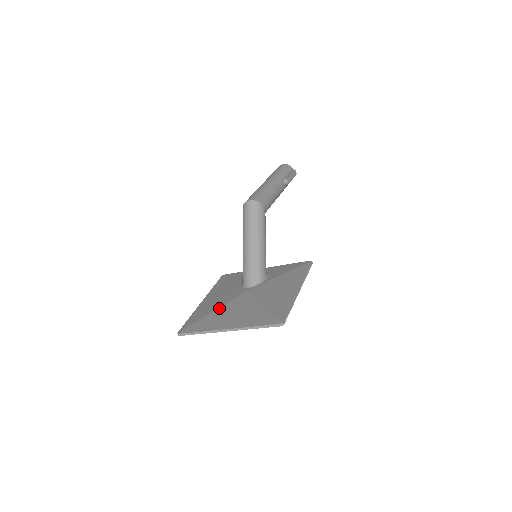
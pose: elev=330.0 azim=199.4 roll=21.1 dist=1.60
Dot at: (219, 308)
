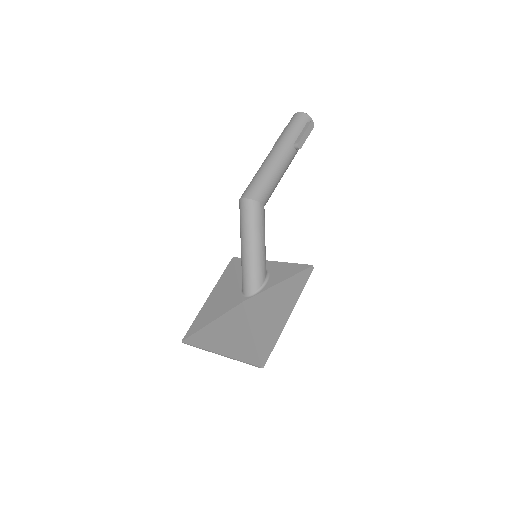
Dot at: (217, 319)
